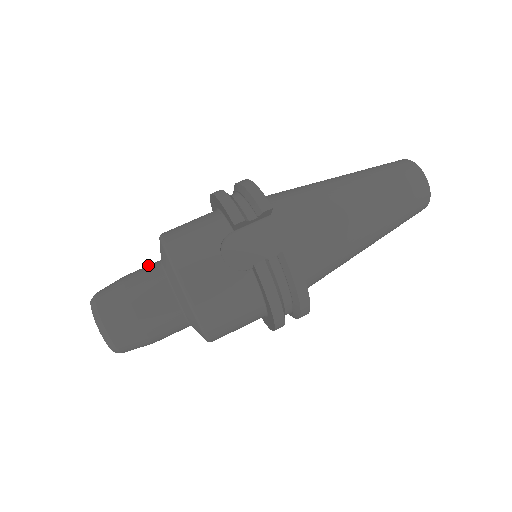
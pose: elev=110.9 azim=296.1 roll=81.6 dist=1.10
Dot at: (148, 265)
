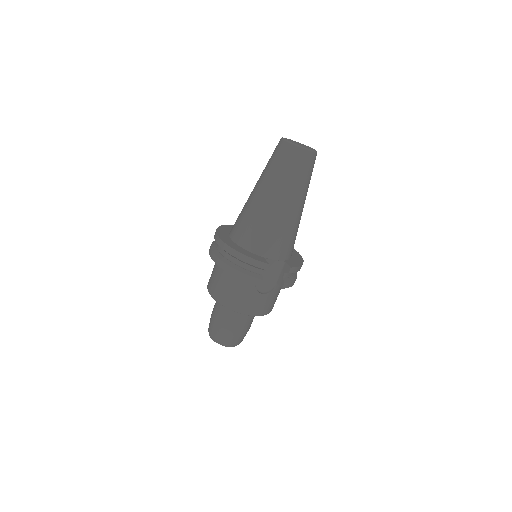
Dot at: (220, 310)
